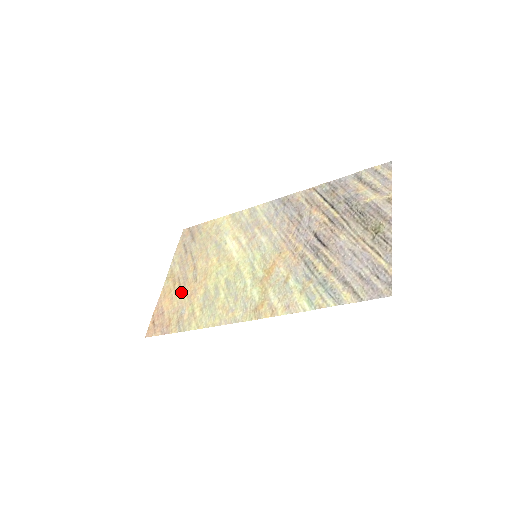
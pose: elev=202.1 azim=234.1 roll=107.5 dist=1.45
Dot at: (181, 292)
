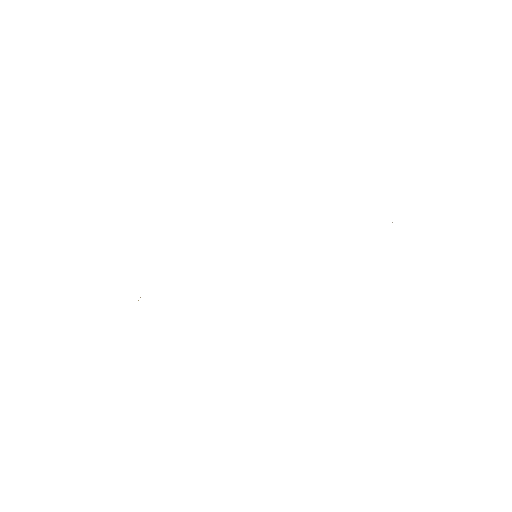
Dot at: occluded
